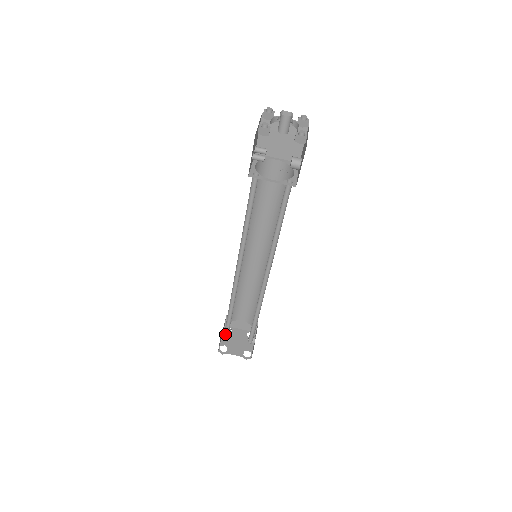
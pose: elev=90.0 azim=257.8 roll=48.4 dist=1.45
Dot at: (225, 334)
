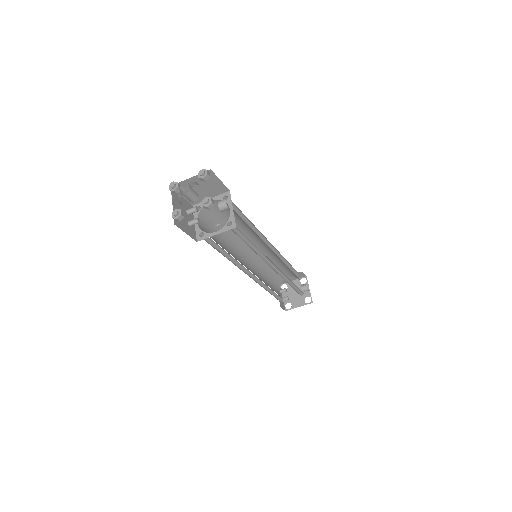
Dot at: (281, 300)
